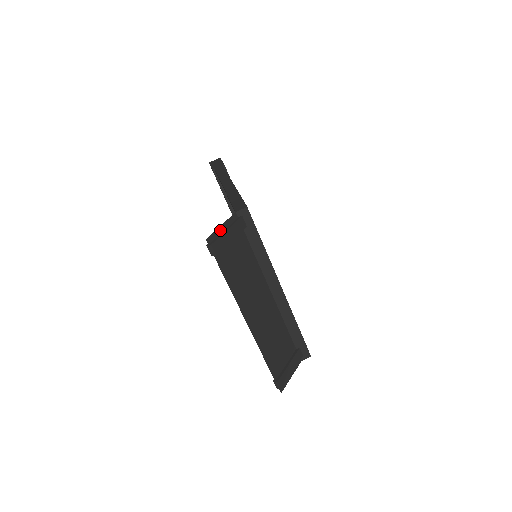
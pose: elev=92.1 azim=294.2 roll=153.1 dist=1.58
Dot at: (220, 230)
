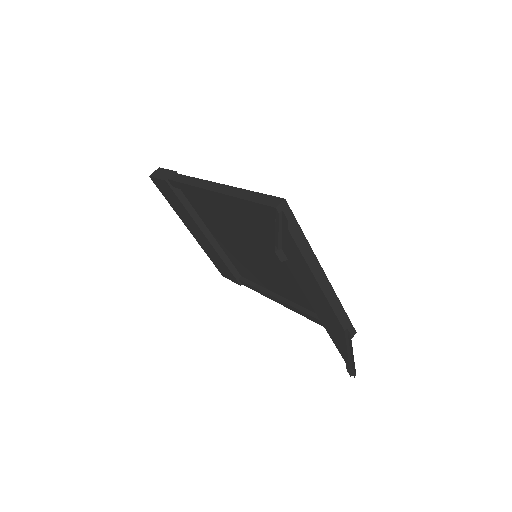
Dot at: (276, 231)
